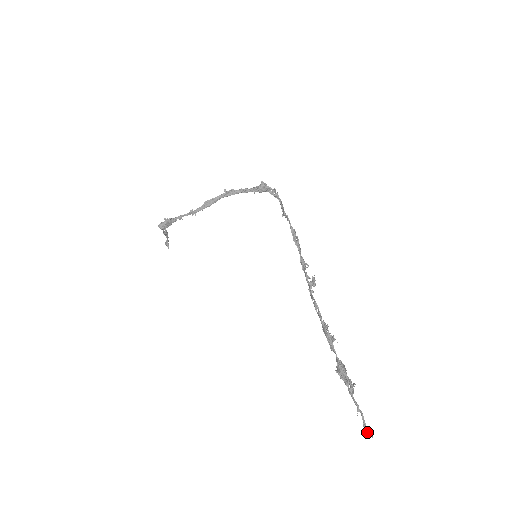
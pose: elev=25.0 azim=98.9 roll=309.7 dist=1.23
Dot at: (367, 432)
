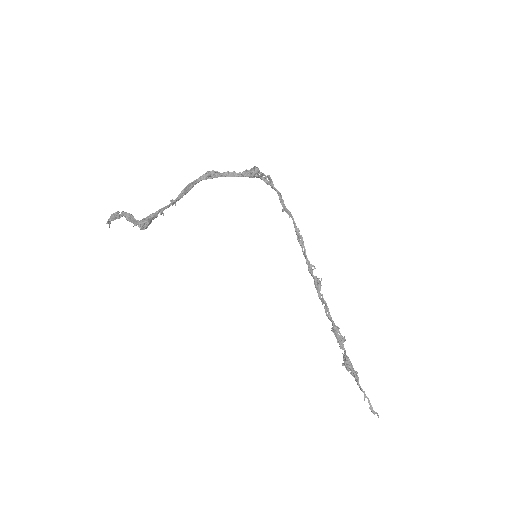
Dot at: (374, 414)
